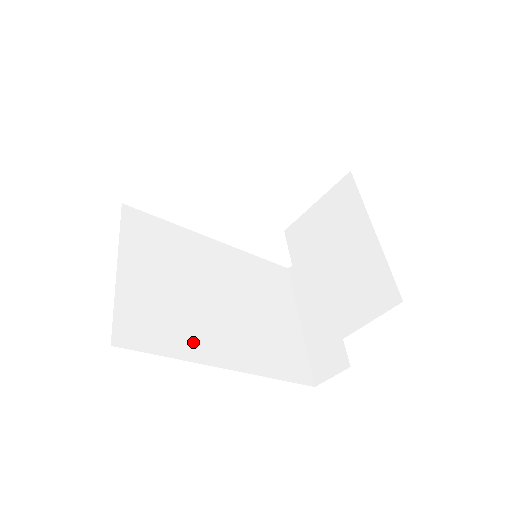
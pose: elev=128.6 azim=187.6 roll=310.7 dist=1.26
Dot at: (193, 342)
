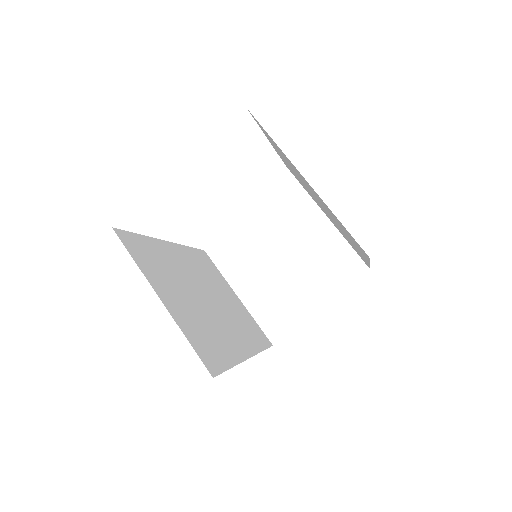
Dot at: (228, 346)
